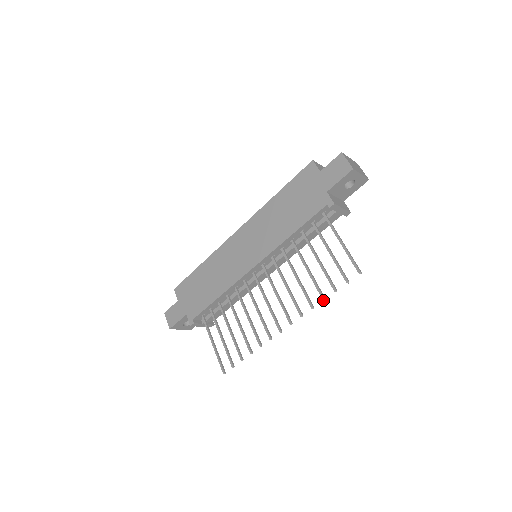
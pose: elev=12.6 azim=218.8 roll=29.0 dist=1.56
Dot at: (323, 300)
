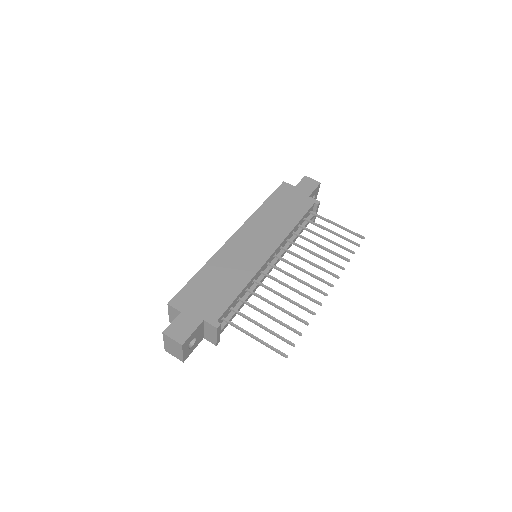
Dot at: (349, 261)
